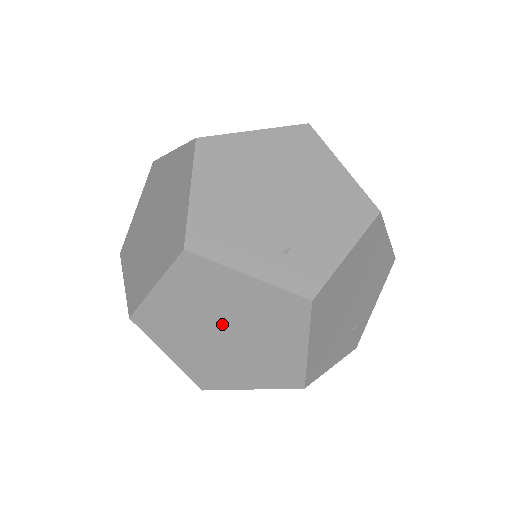
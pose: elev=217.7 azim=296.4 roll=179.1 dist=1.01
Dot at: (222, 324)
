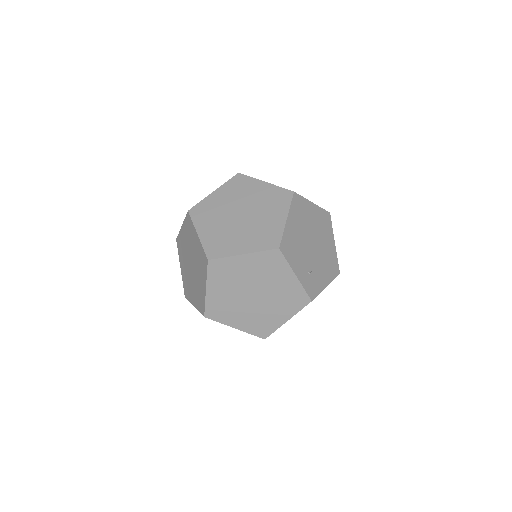
Dot at: (258, 290)
